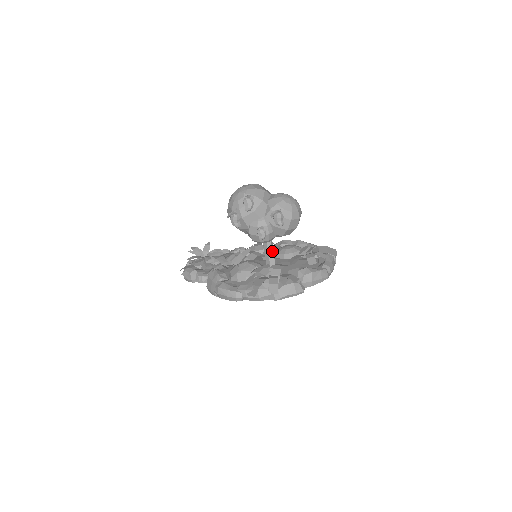
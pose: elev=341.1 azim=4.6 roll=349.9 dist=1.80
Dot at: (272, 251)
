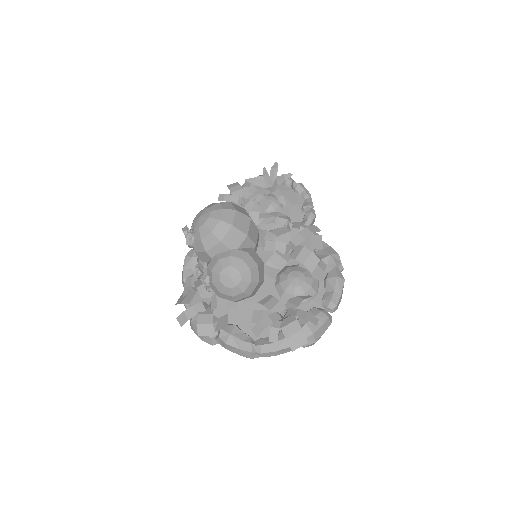
Dot at: occluded
